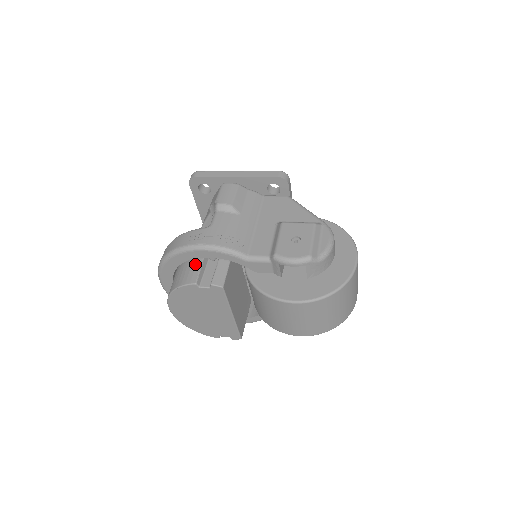
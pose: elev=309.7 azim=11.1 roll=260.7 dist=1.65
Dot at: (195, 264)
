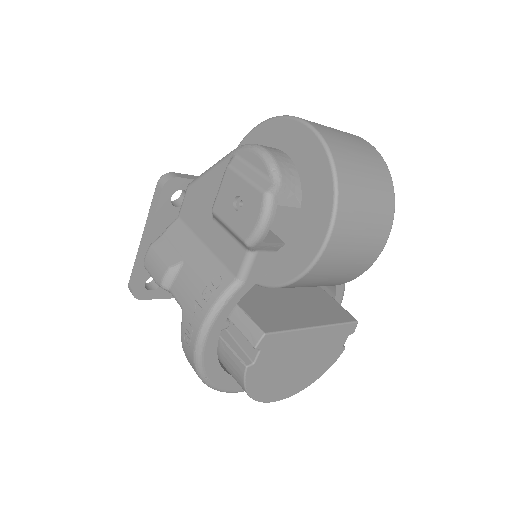
Dot at: (224, 352)
